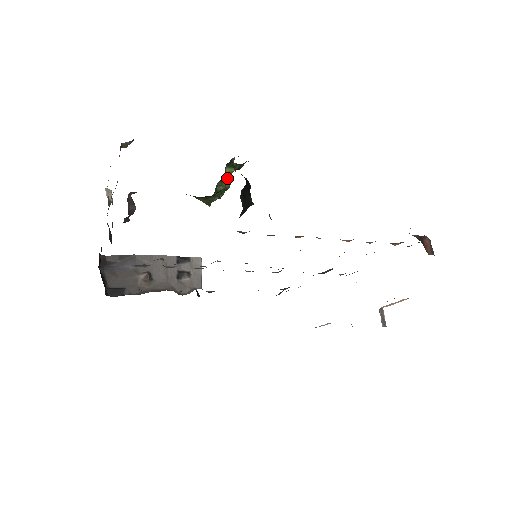
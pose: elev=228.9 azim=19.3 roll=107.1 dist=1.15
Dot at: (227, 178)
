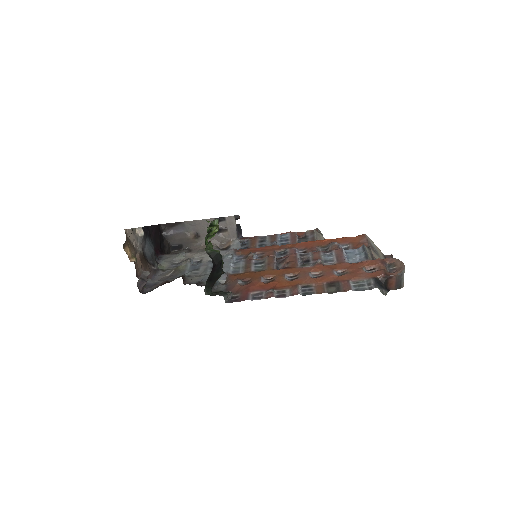
Dot at: (214, 227)
